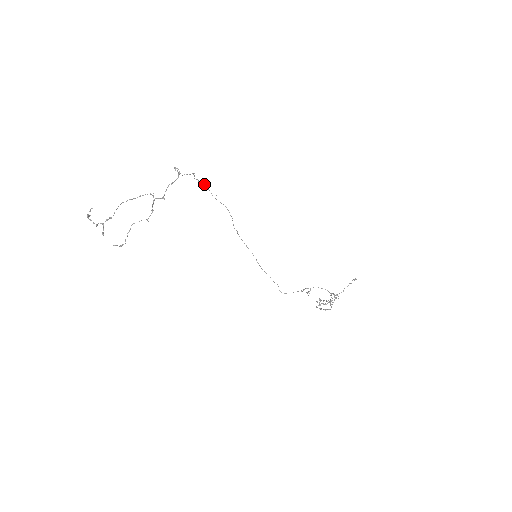
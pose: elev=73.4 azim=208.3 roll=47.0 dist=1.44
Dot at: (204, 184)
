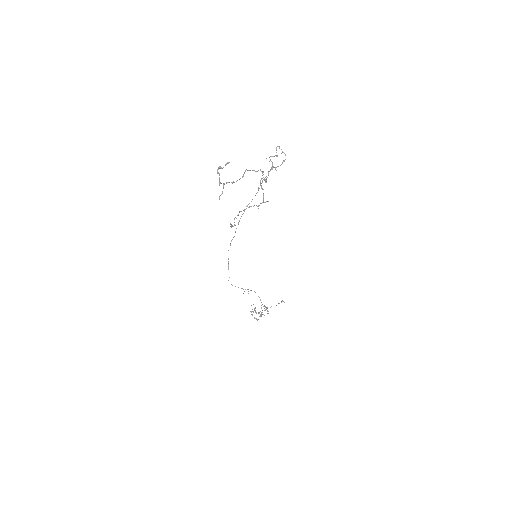
Dot at: (271, 167)
